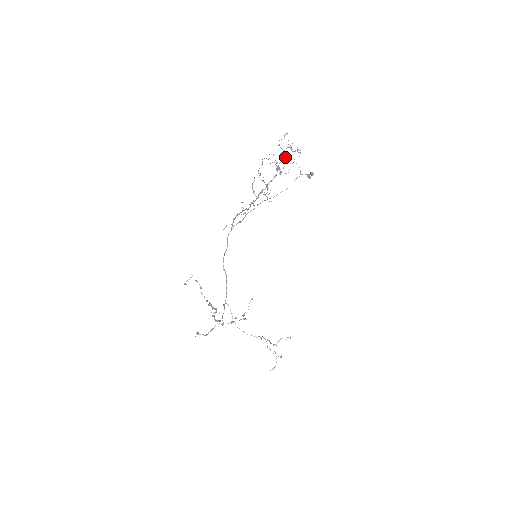
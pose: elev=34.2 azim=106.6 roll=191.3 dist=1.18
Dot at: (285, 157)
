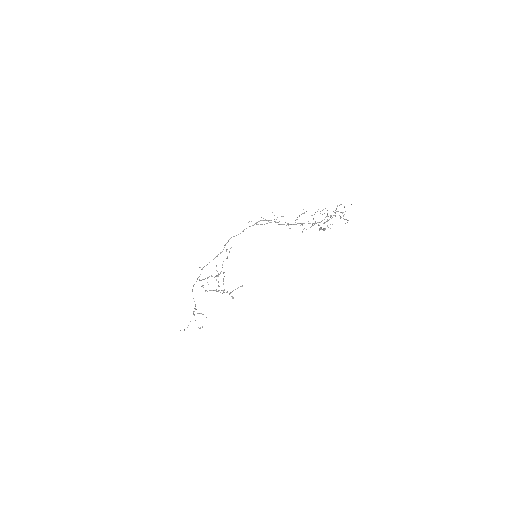
Dot at: (333, 215)
